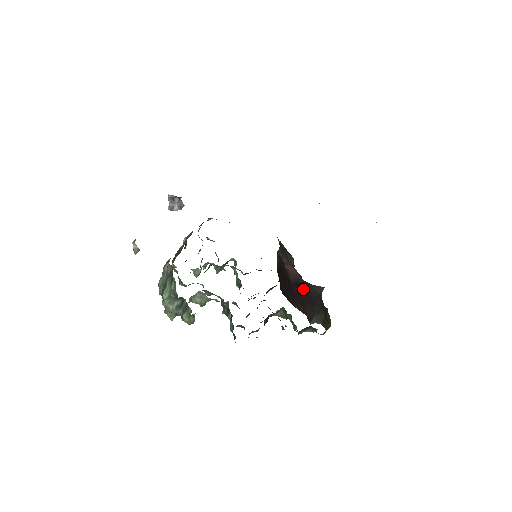
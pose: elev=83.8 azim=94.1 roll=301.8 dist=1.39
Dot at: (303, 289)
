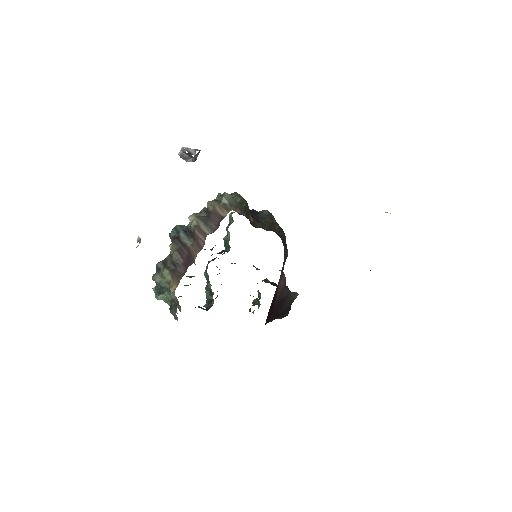
Dot at: (282, 302)
